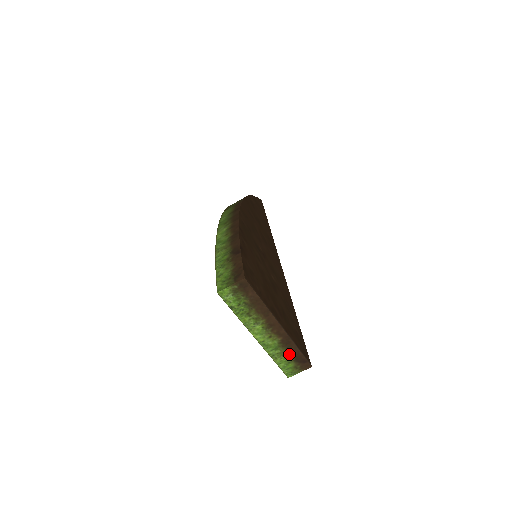
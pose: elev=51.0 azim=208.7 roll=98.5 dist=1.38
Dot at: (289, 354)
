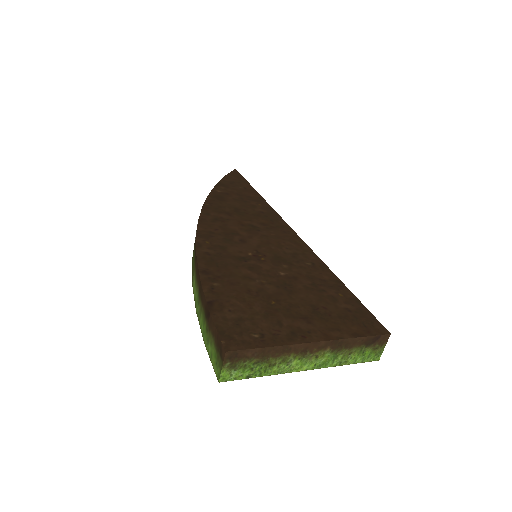
Dot at: (354, 348)
